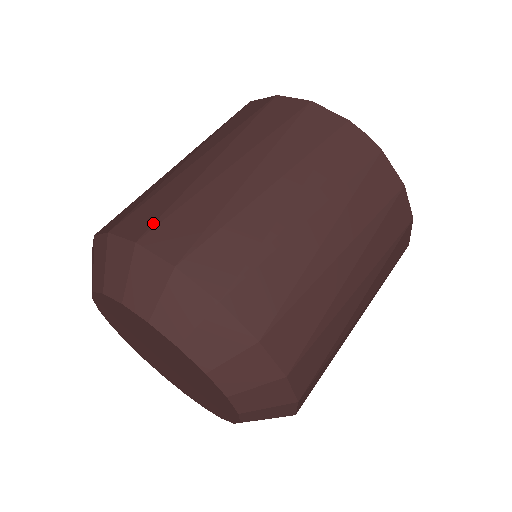
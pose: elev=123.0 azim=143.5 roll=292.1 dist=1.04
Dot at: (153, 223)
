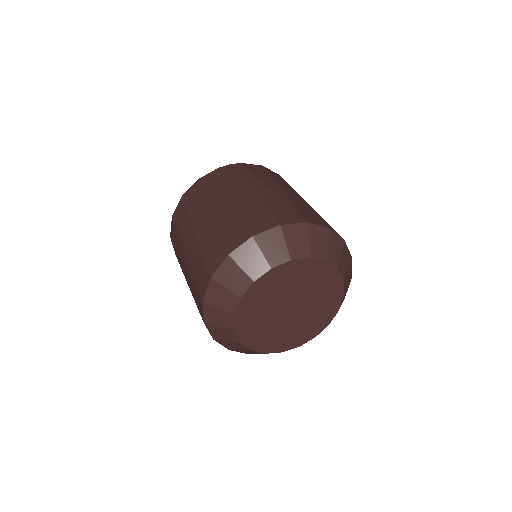
Dot at: (222, 248)
